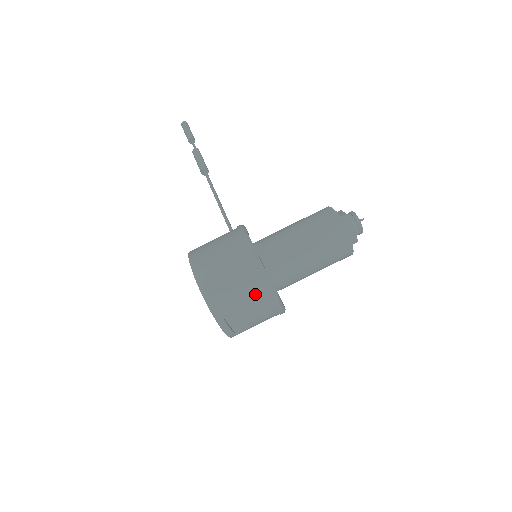
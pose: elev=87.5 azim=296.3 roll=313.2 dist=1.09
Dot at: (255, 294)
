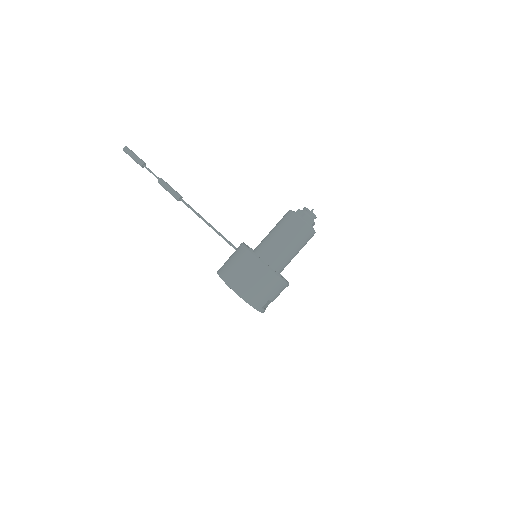
Dot at: (276, 288)
